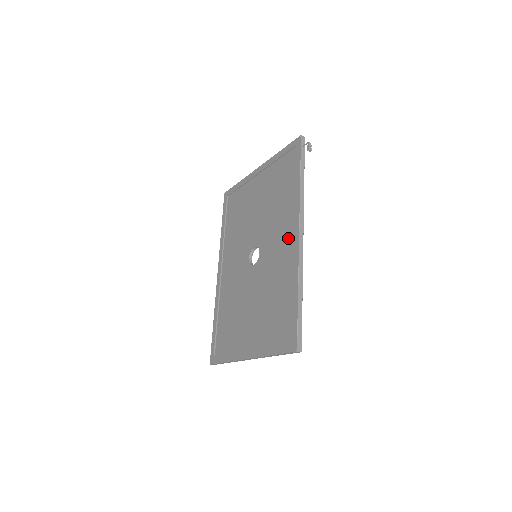
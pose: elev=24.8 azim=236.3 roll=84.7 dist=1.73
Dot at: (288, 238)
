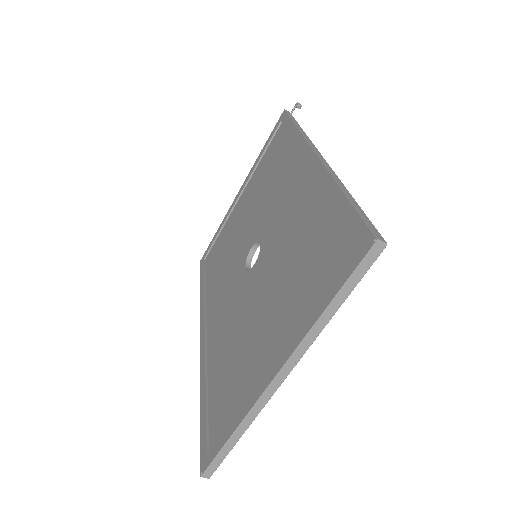
Dot at: (299, 177)
